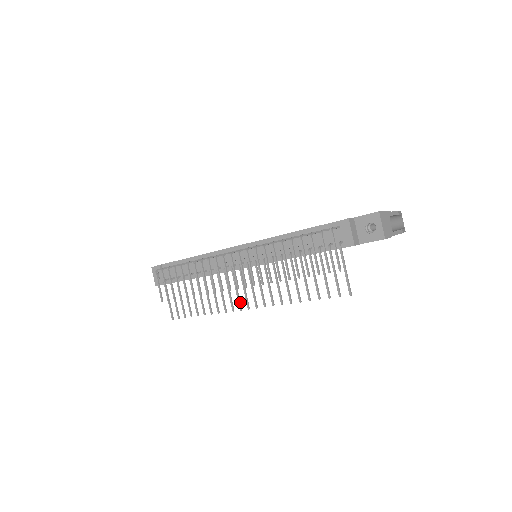
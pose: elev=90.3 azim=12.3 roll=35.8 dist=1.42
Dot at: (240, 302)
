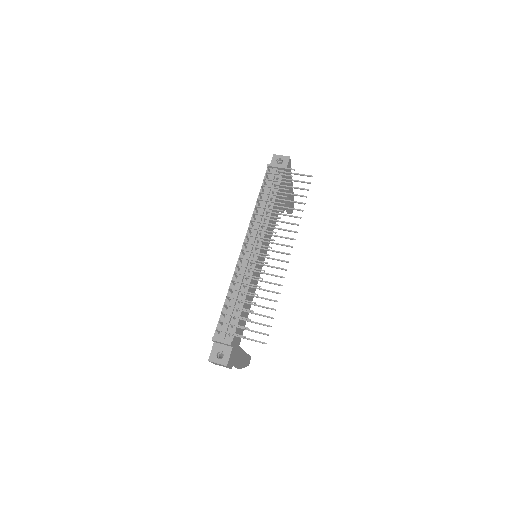
Dot at: (282, 261)
